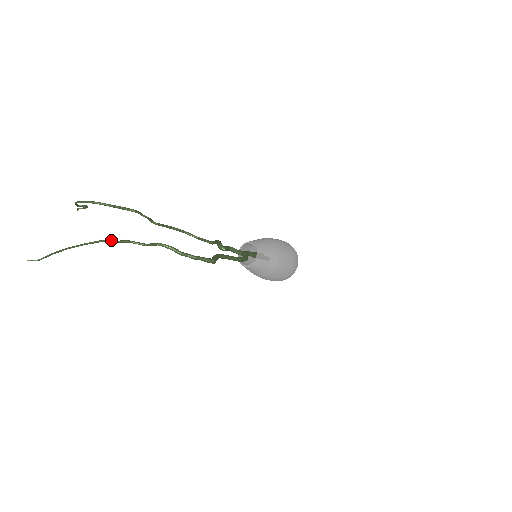
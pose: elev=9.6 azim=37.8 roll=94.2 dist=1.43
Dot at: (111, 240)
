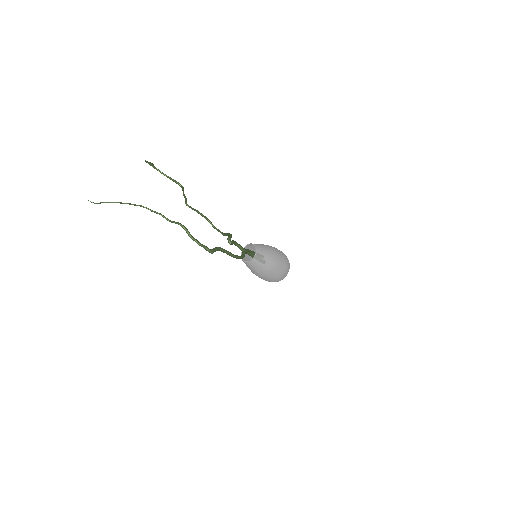
Dot at: (148, 208)
